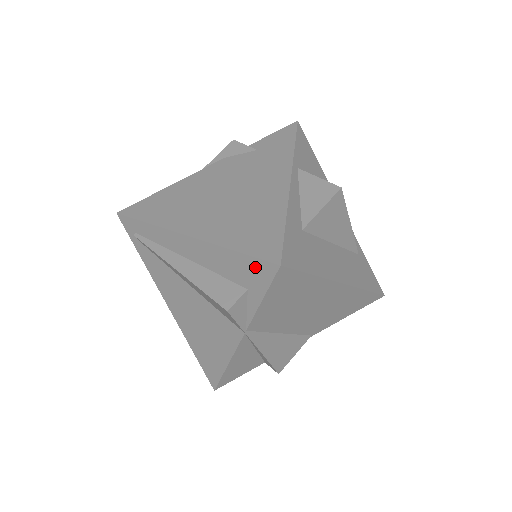
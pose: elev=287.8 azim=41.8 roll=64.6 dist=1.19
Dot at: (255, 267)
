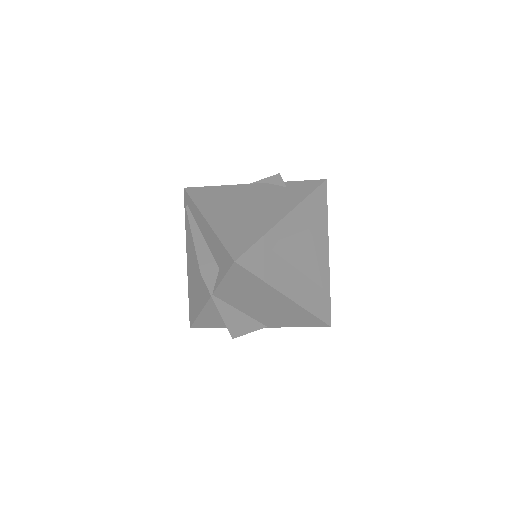
Dot at: (225, 256)
